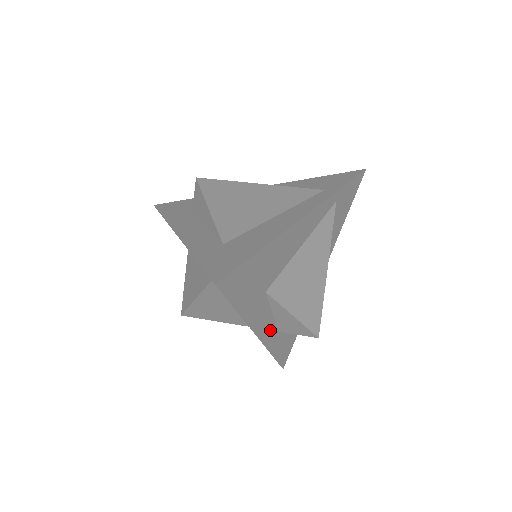
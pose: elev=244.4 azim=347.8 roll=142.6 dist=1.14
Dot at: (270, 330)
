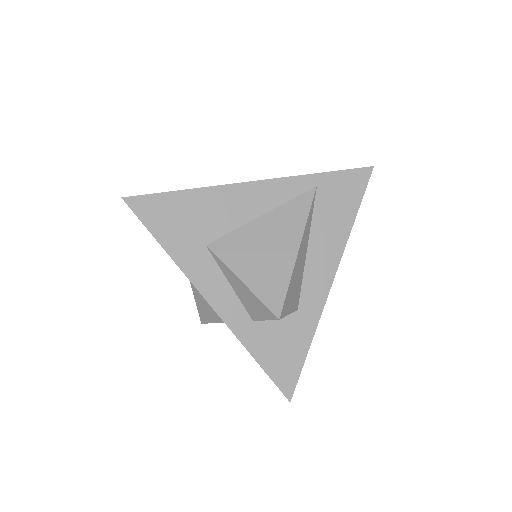
Dot at: (233, 308)
